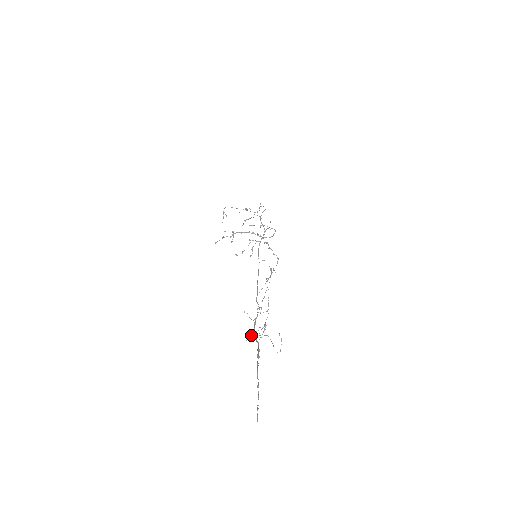
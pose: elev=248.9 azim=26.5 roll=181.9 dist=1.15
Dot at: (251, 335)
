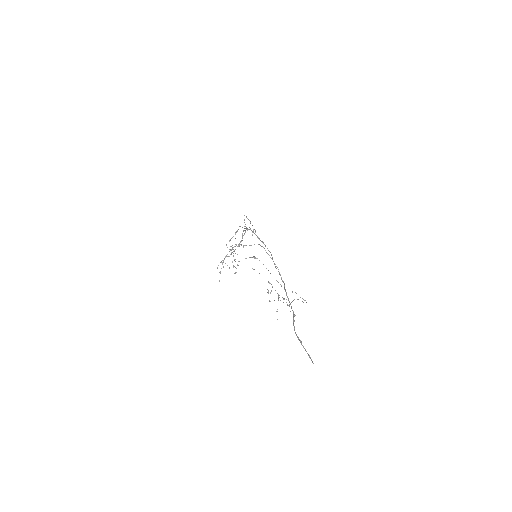
Dot at: occluded
